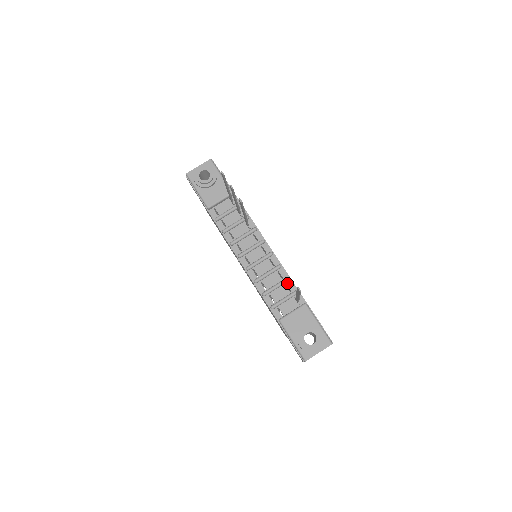
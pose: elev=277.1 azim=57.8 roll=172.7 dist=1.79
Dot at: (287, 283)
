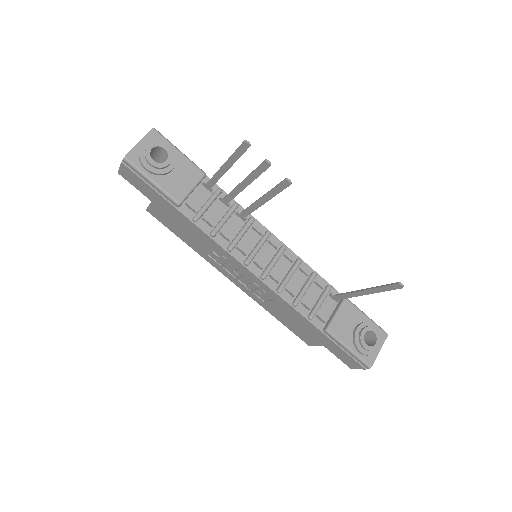
Dot at: (314, 279)
